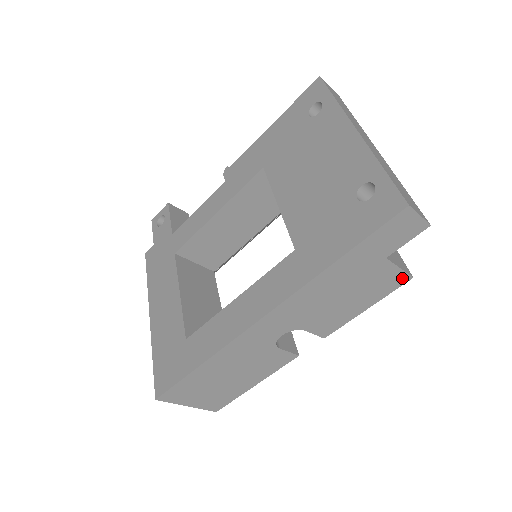
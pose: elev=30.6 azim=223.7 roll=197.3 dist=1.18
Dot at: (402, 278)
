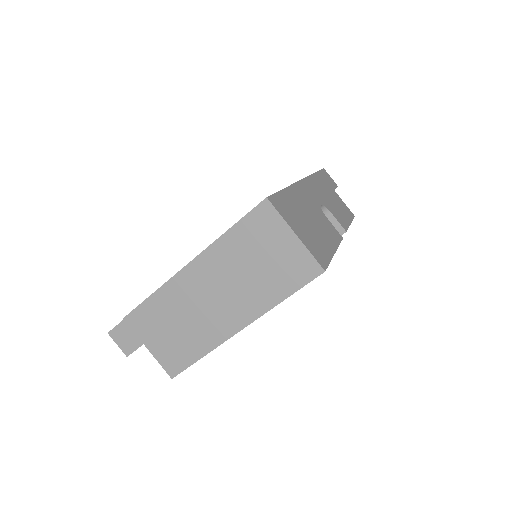
Dot at: (350, 212)
